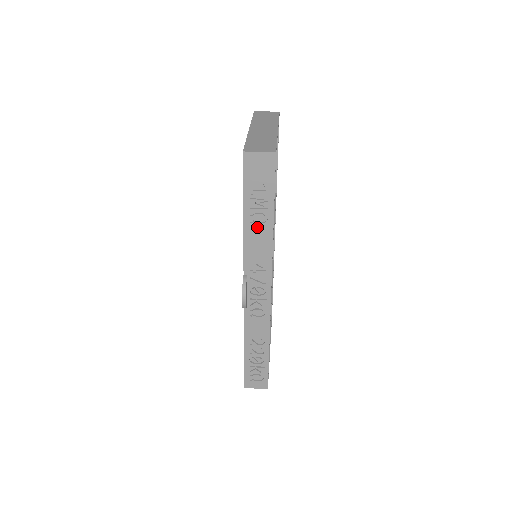
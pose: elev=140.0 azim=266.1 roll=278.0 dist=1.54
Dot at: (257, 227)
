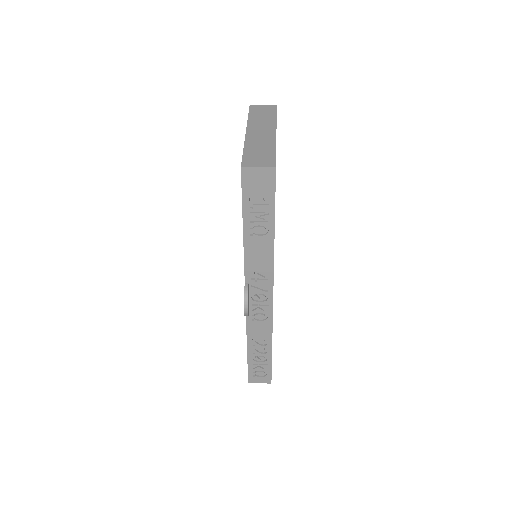
Dot at: (257, 239)
